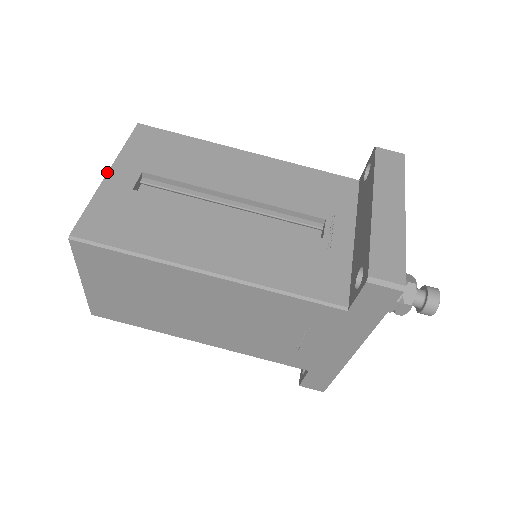
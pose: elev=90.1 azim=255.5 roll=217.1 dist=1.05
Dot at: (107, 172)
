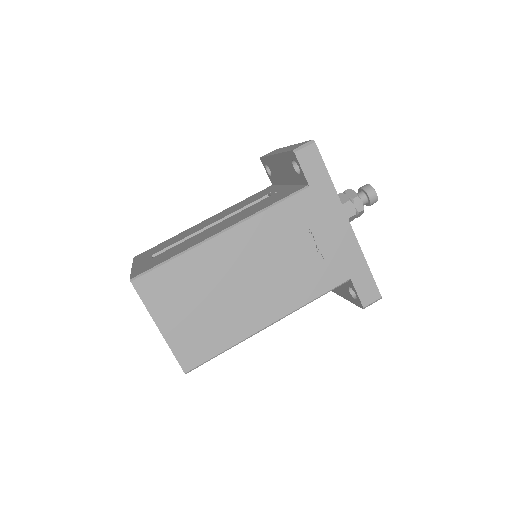
Dot at: occluded
